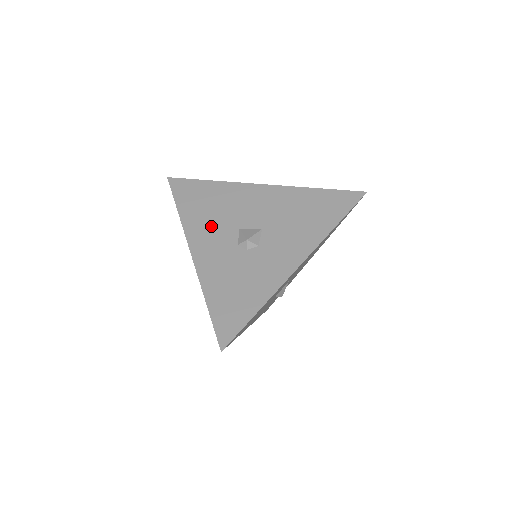
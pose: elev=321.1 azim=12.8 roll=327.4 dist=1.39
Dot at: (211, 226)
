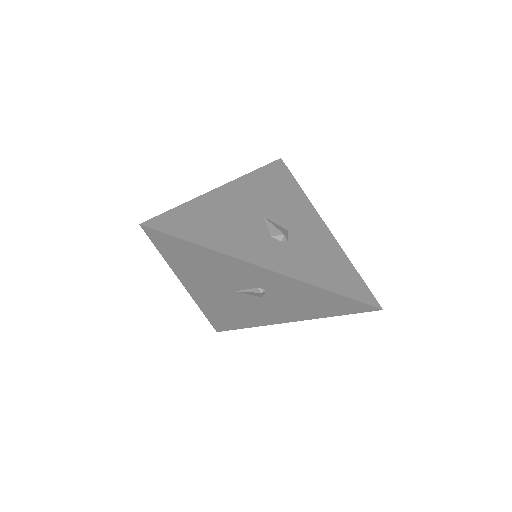
Dot at: occluded
